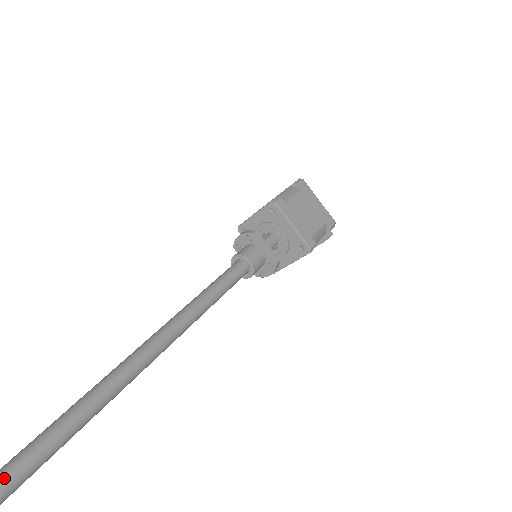
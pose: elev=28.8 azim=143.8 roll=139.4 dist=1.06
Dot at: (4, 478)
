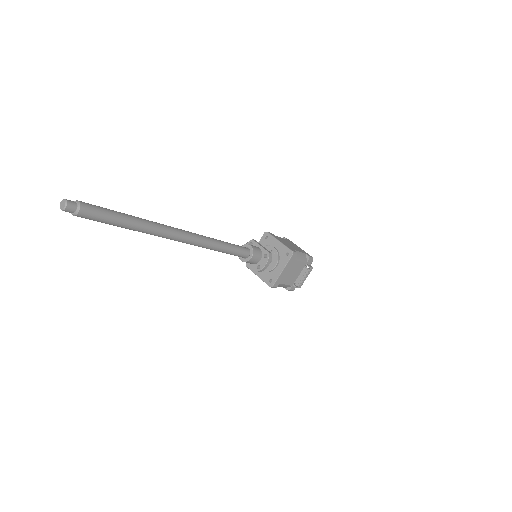
Dot at: (98, 206)
